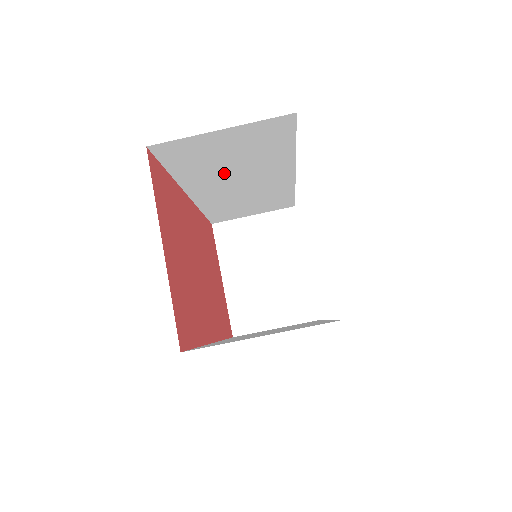
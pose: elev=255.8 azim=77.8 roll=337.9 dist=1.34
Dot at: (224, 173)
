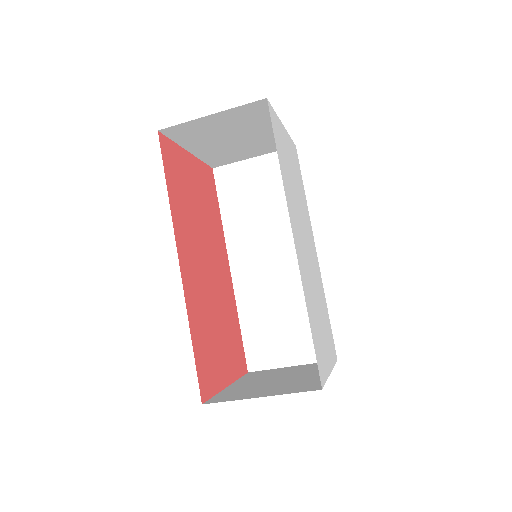
Dot at: occluded
